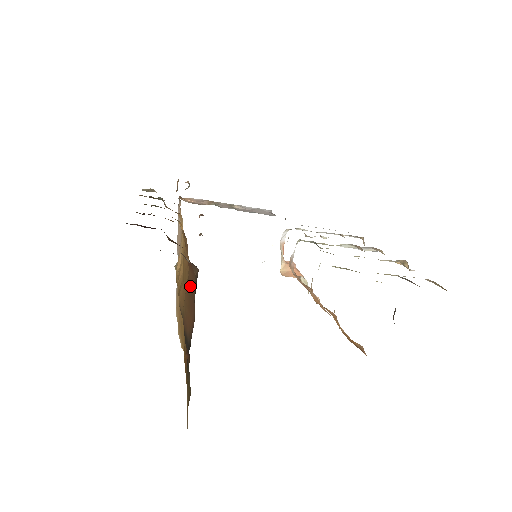
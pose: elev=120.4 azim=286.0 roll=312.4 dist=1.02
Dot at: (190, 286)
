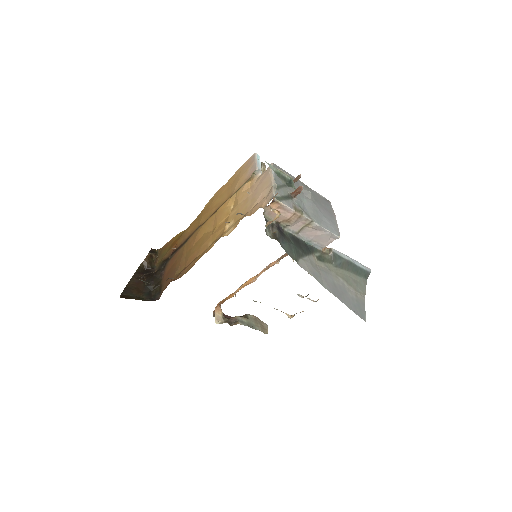
Dot at: (171, 276)
